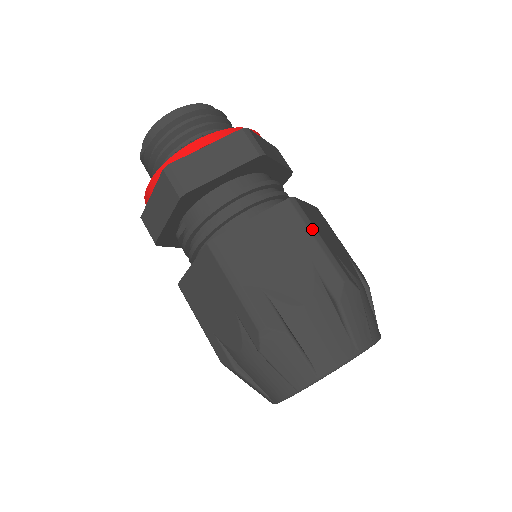
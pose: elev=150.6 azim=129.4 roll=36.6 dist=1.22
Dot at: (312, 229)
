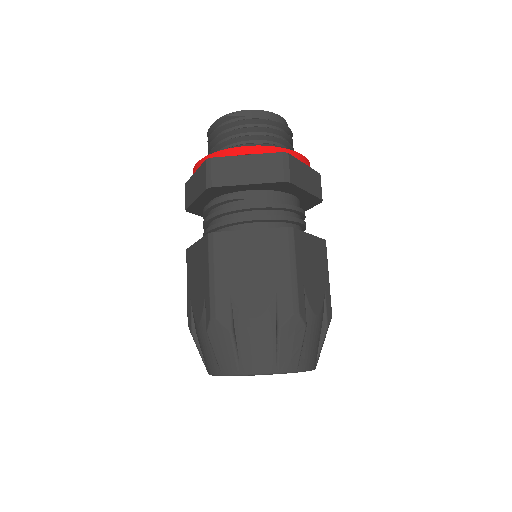
Dot at: occluded
